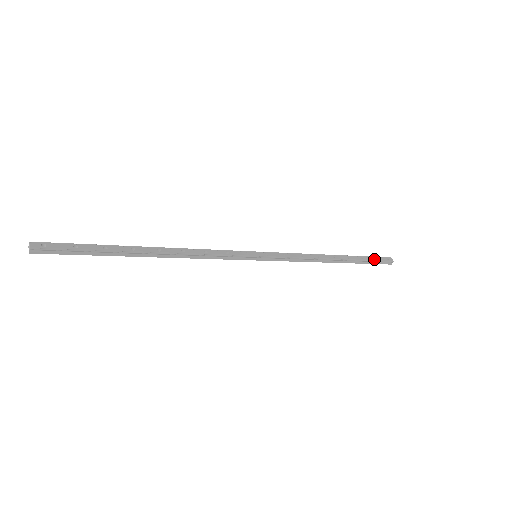
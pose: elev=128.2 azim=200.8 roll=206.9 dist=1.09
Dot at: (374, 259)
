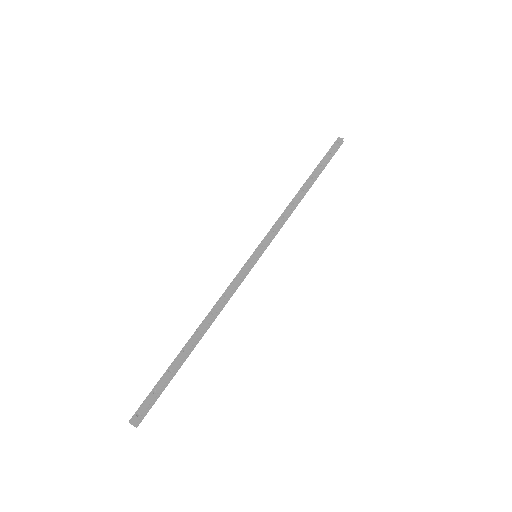
Dot at: (329, 155)
